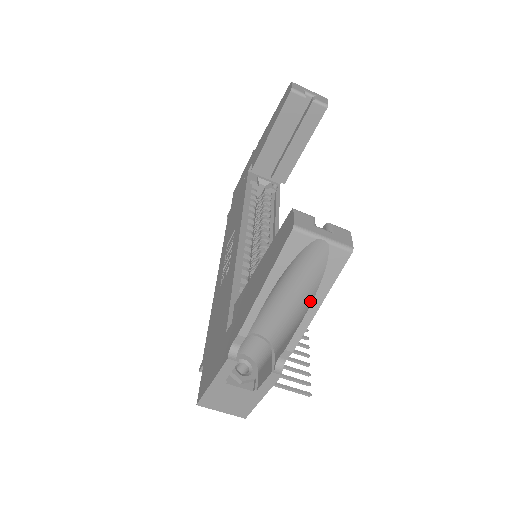
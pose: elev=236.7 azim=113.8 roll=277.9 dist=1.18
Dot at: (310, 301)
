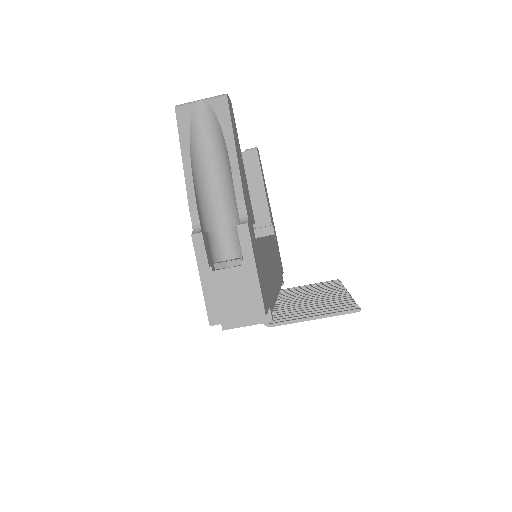
Dot at: (226, 150)
